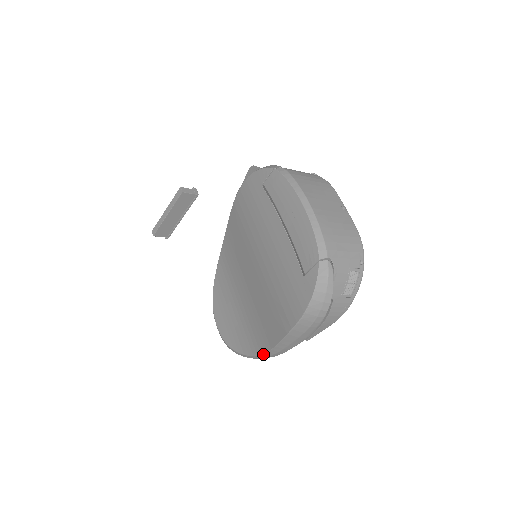
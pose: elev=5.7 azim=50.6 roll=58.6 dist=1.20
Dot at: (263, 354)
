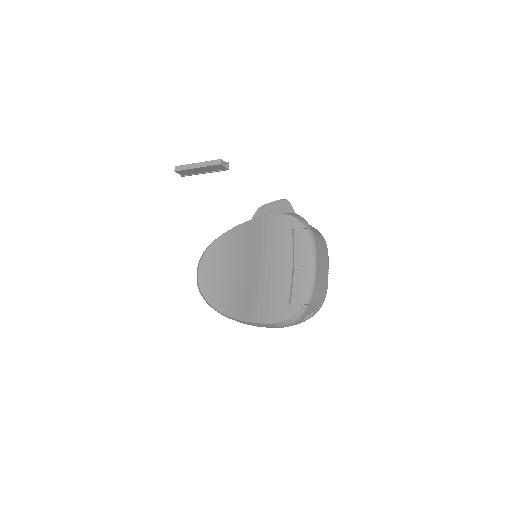
Dot at: (228, 316)
